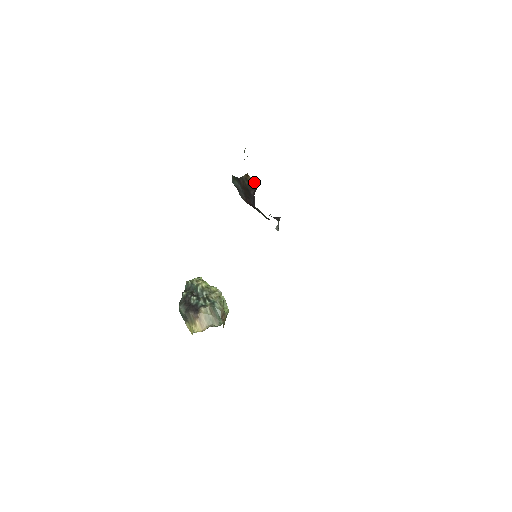
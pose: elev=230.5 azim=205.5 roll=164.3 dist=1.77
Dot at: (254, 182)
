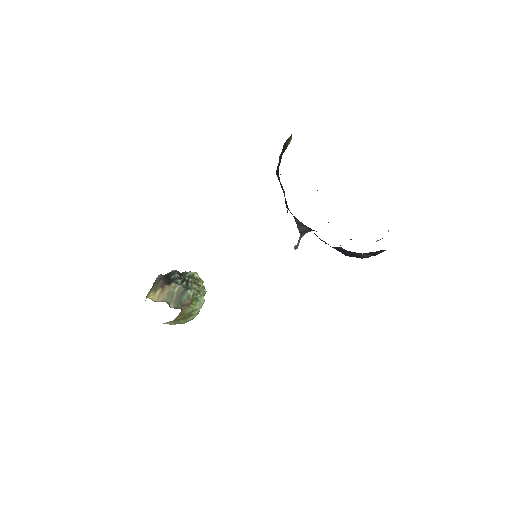
Dot at: occluded
